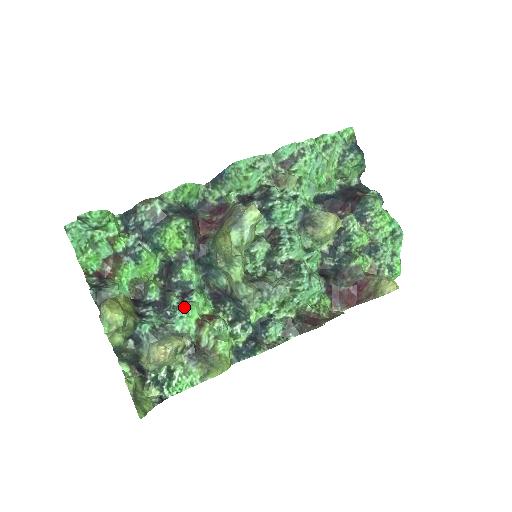
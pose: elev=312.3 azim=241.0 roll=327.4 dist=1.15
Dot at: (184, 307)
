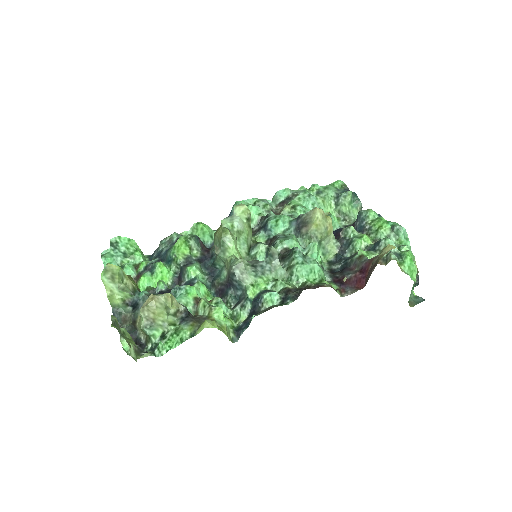
Dot at: (183, 286)
